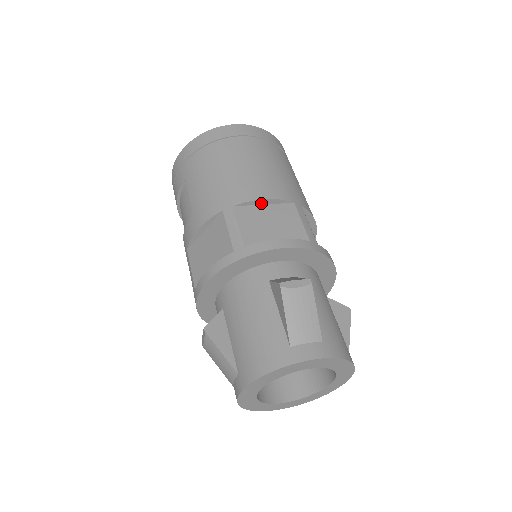
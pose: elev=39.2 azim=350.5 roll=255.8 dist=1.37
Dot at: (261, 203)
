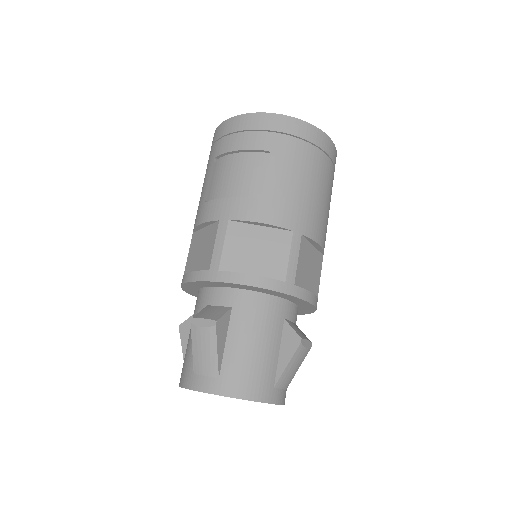
Dot at: (314, 244)
